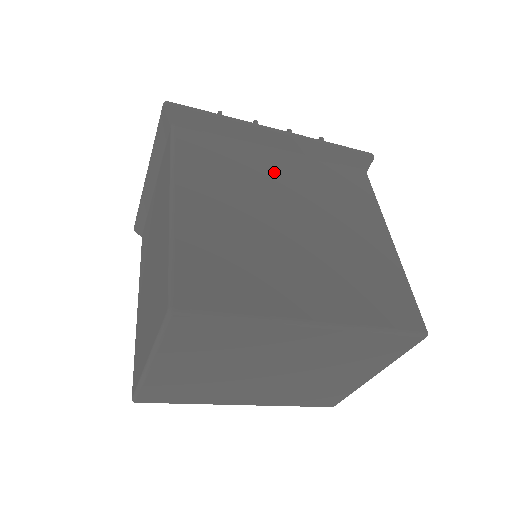
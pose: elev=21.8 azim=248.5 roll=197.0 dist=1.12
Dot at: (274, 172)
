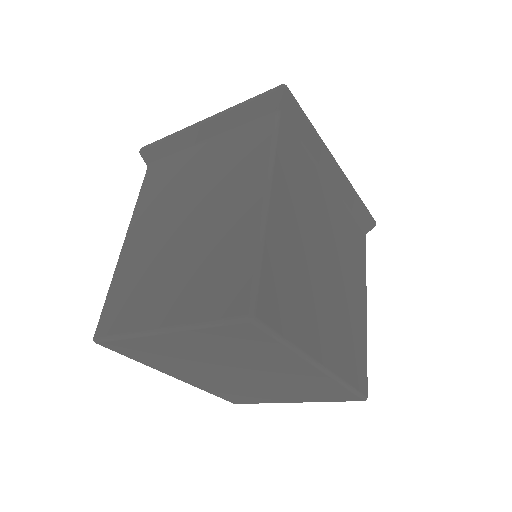
Dot at: (325, 205)
